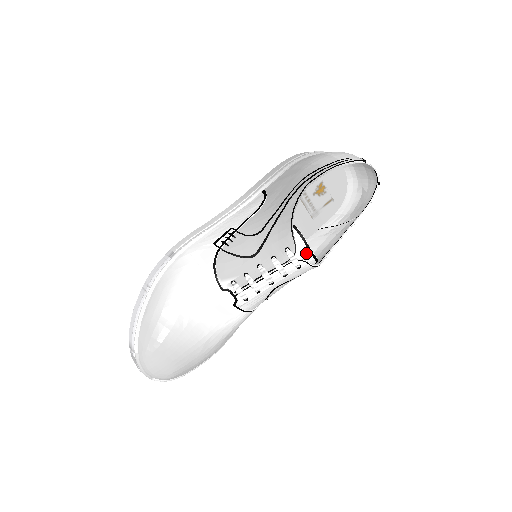
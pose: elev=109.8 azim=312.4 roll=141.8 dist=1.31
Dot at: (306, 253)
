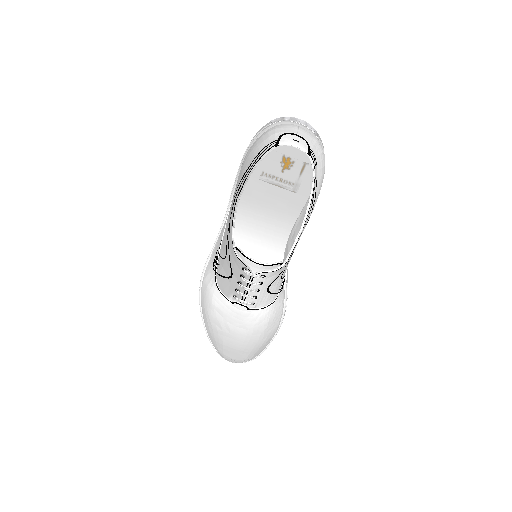
Dot at: (259, 266)
